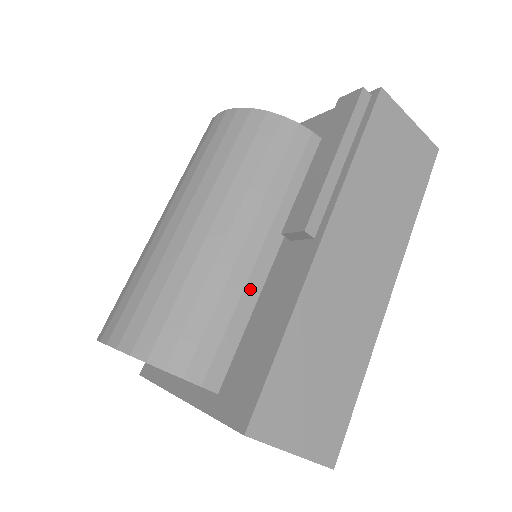
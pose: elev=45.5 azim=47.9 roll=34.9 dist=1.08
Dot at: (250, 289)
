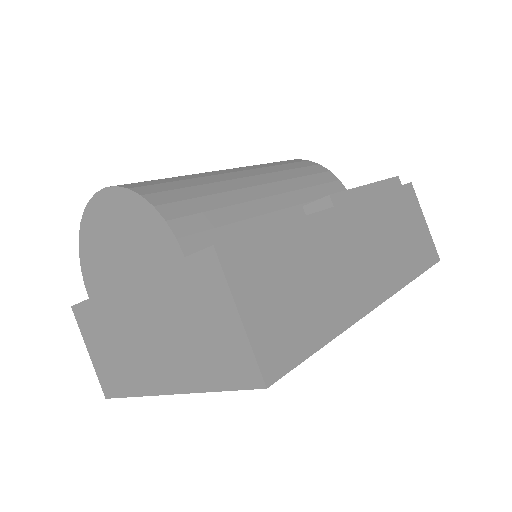
Dot at: (257, 222)
